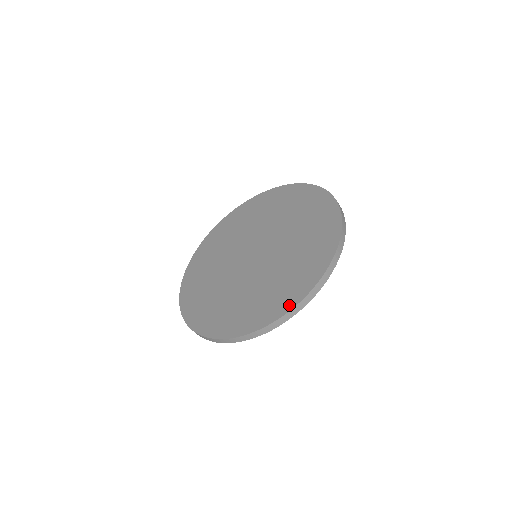
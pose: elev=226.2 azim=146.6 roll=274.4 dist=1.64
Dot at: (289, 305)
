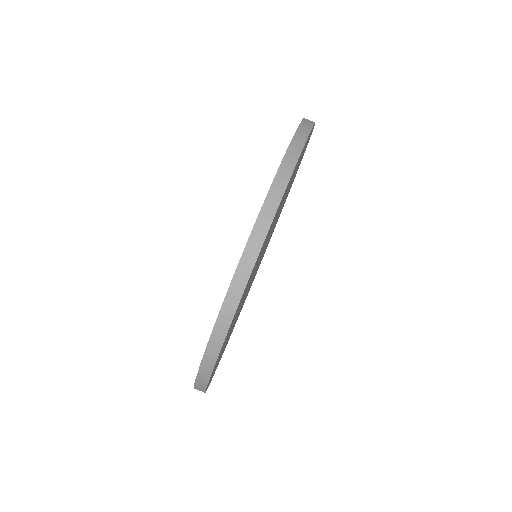
Dot at: occluded
